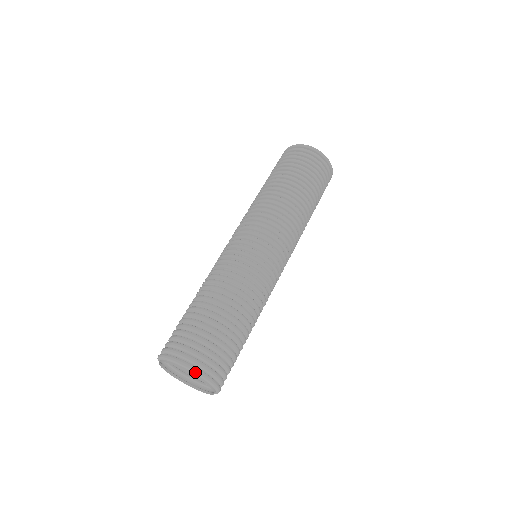
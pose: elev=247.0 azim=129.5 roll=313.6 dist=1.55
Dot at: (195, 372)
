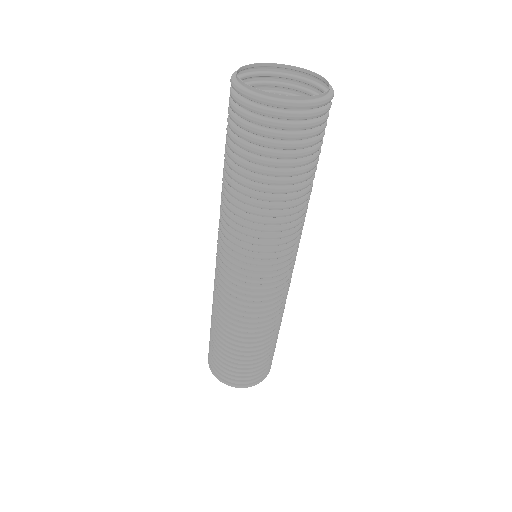
Dot at: (236, 387)
